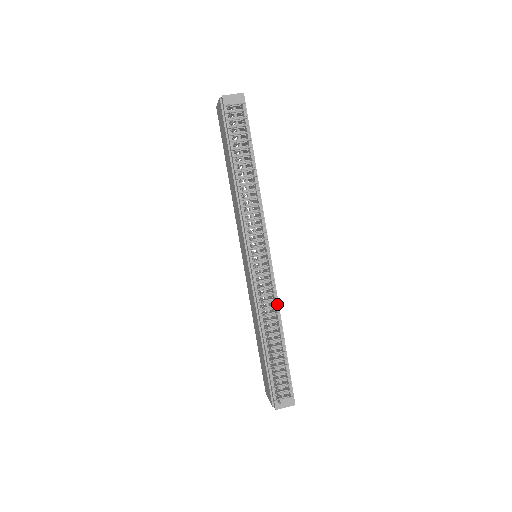
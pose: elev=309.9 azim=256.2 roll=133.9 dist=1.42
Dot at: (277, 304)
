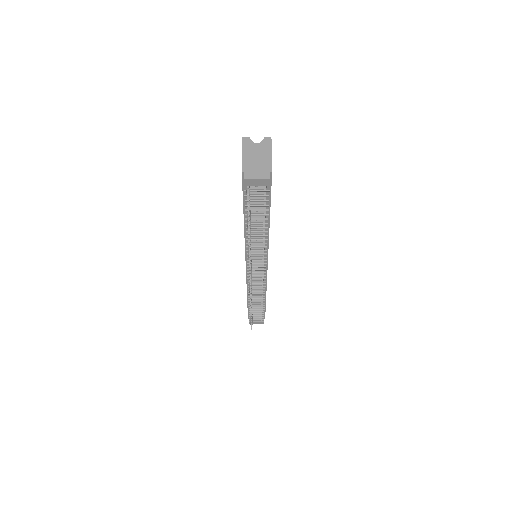
Dot at: (264, 290)
